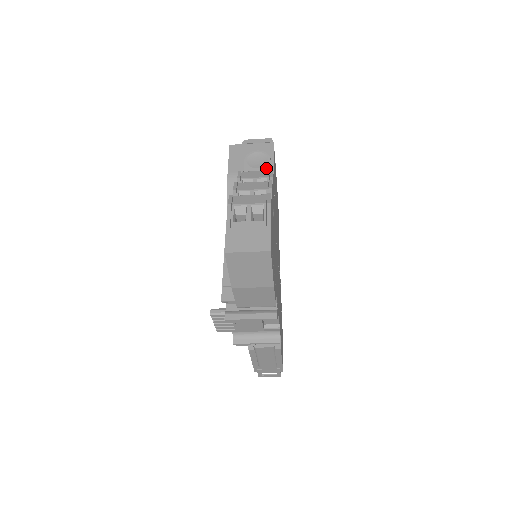
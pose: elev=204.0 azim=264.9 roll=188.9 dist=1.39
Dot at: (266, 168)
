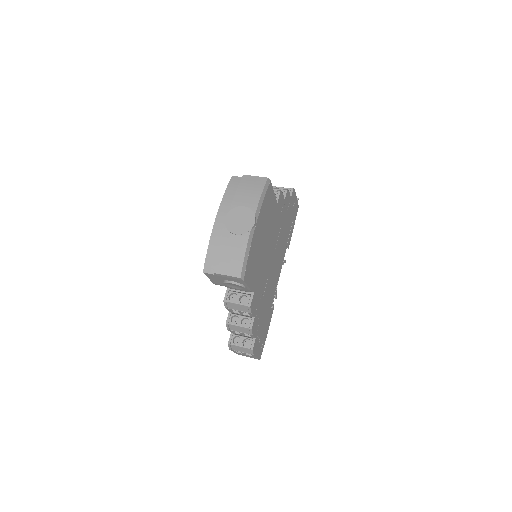
Dot at: occluded
